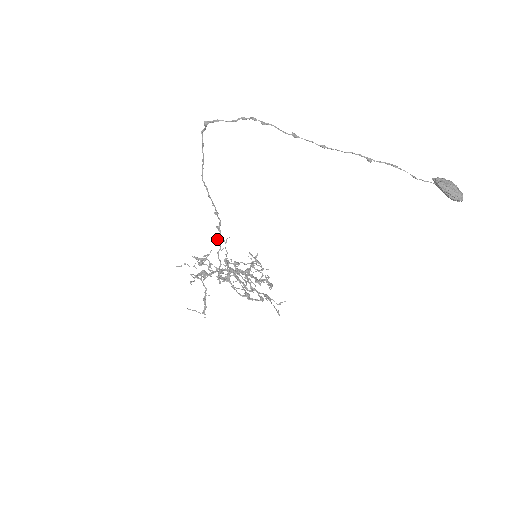
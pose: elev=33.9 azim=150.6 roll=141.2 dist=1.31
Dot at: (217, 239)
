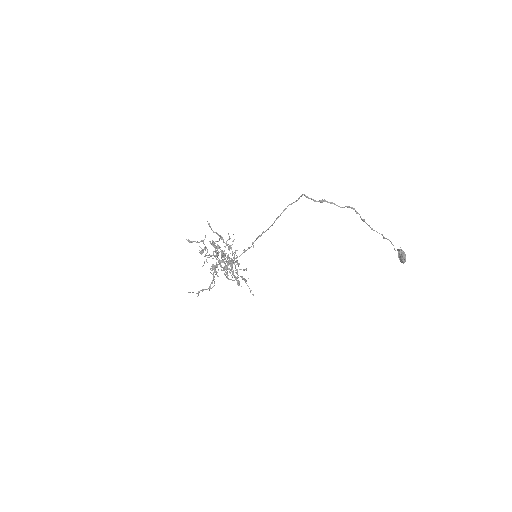
Dot at: (244, 249)
